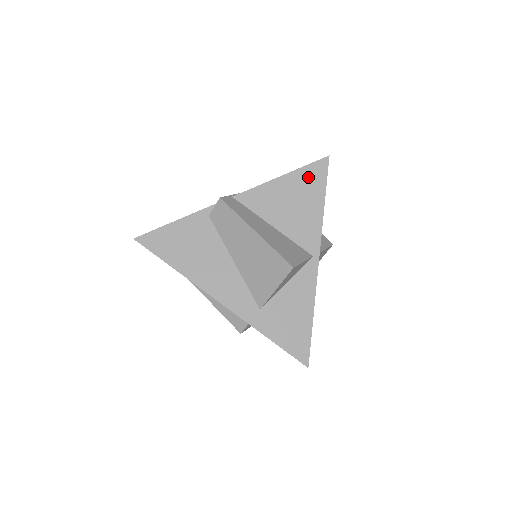
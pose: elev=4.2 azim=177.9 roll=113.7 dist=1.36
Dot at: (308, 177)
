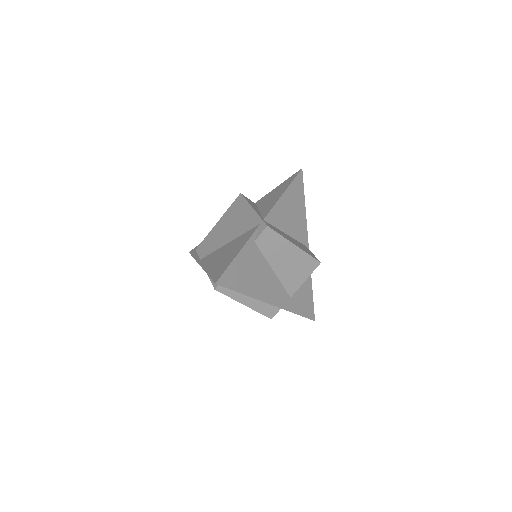
Dot at: (296, 189)
